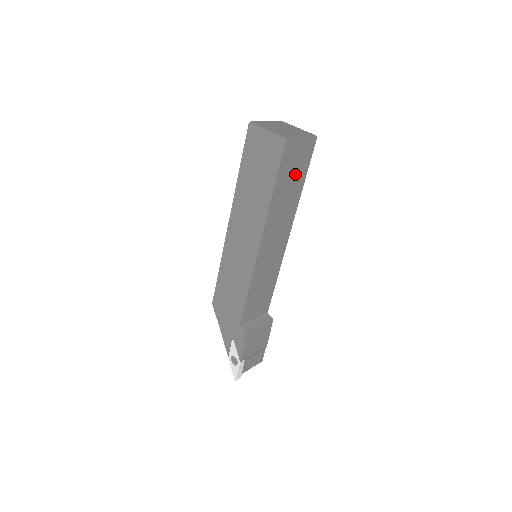
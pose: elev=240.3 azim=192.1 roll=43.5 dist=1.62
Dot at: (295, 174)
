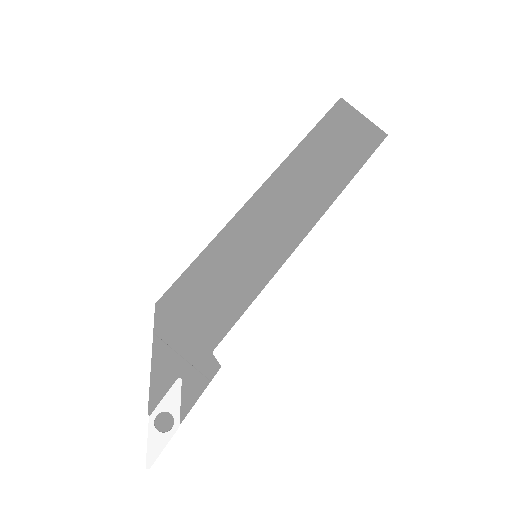
Dot at: occluded
